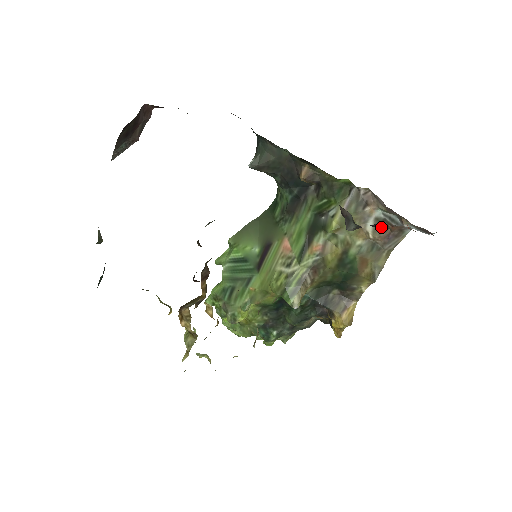
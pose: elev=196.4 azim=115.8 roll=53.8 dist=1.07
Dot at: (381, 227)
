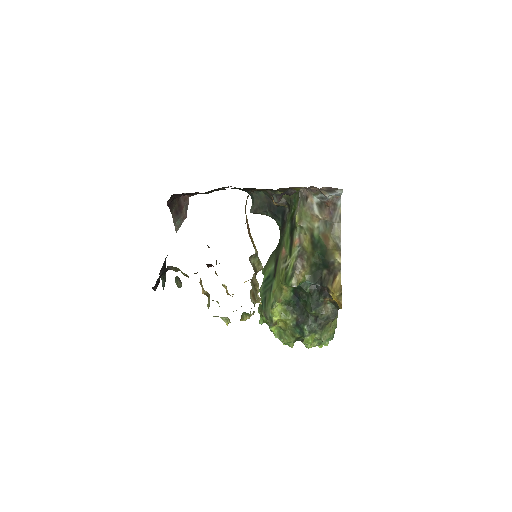
Dot at: (322, 208)
